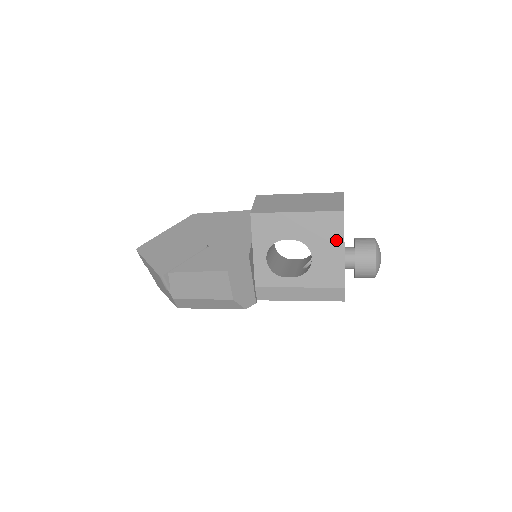
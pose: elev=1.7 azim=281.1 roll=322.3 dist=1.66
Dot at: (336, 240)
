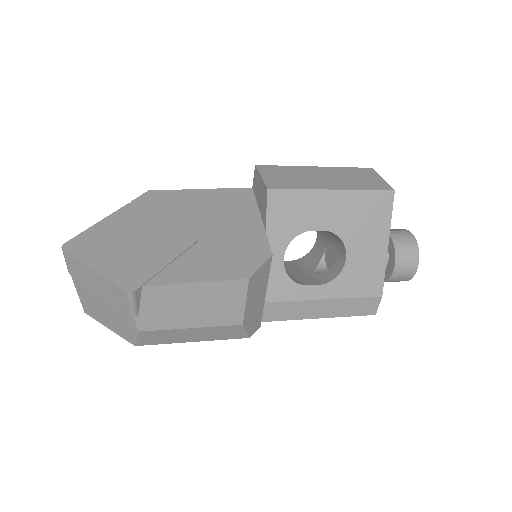
Dot at: (380, 231)
